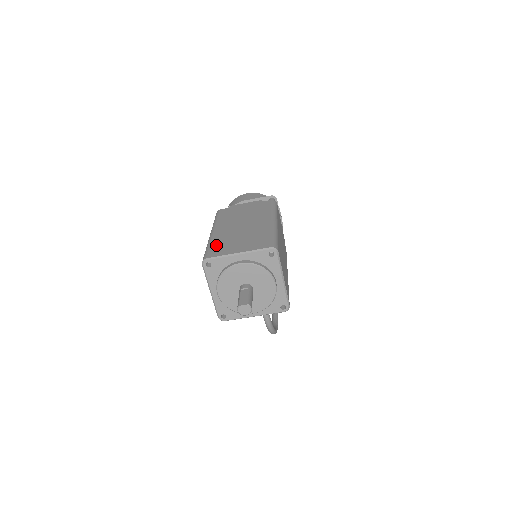
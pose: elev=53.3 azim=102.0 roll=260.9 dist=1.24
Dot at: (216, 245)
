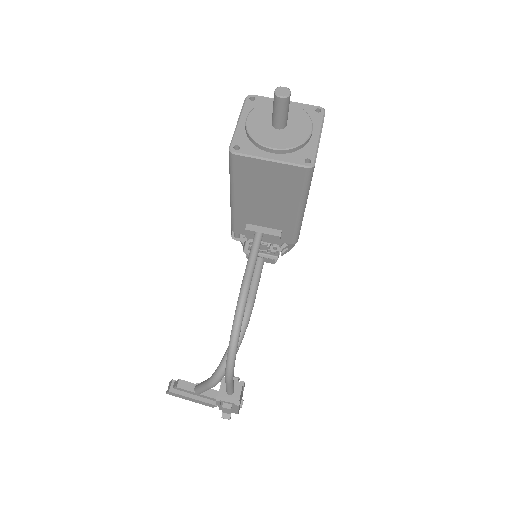
Dot at: occluded
